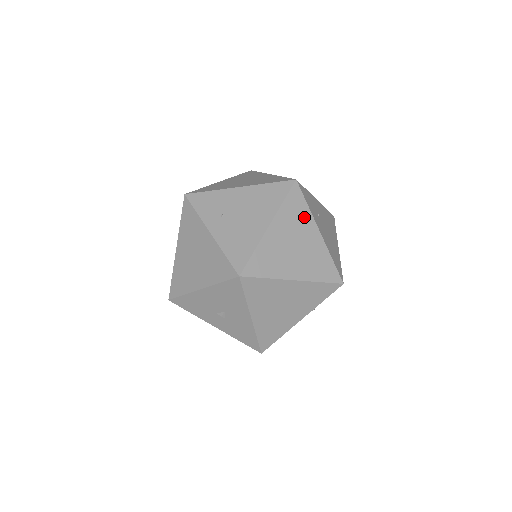
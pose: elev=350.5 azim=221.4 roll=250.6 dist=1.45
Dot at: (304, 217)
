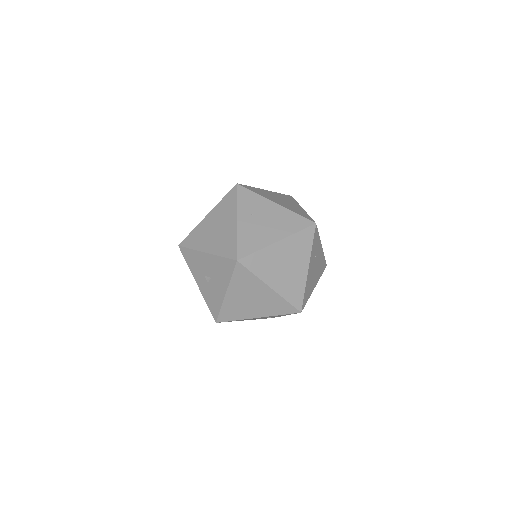
Dot at: (305, 251)
